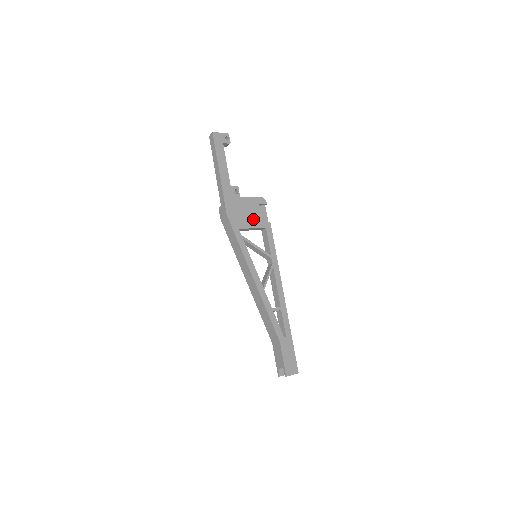
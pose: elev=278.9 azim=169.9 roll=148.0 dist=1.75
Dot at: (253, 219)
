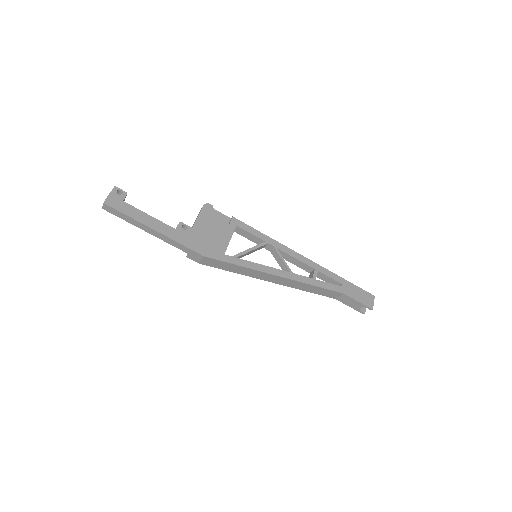
Dot at: (221, 232)
